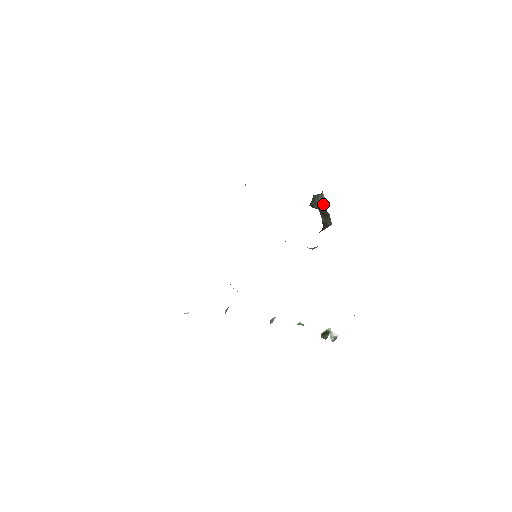
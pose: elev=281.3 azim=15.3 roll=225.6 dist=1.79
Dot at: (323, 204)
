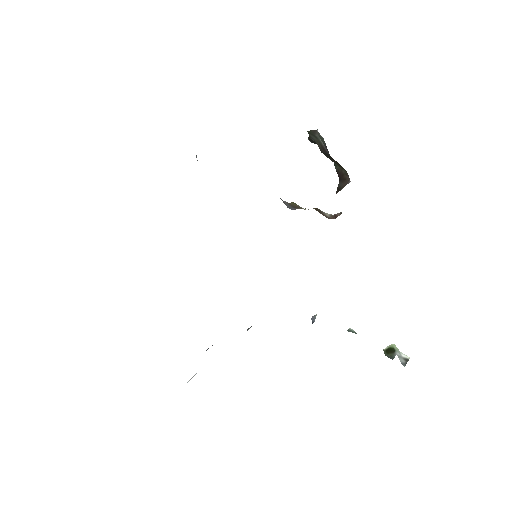
Dot at: (326, 148)
